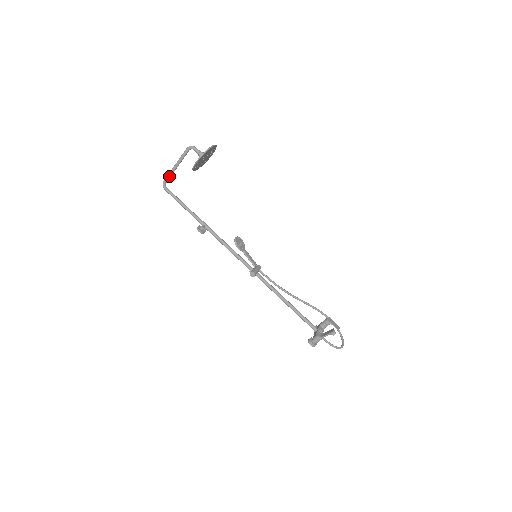
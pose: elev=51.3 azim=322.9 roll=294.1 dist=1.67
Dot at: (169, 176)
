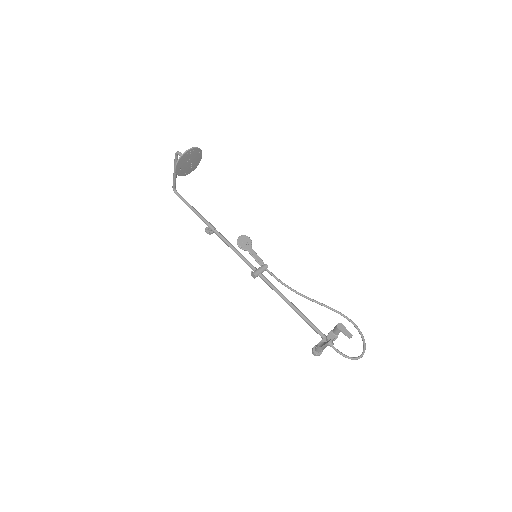
Dot at: (174, 182)
